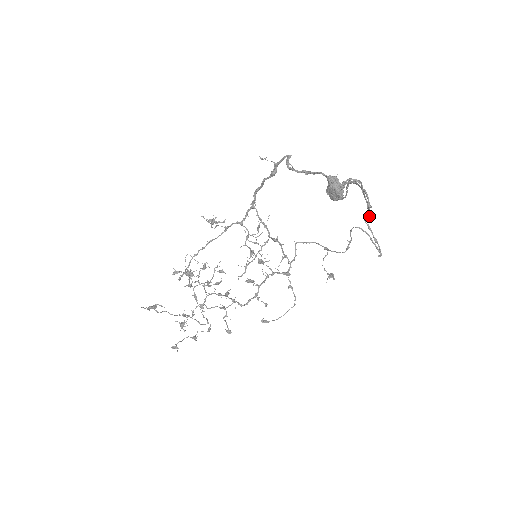
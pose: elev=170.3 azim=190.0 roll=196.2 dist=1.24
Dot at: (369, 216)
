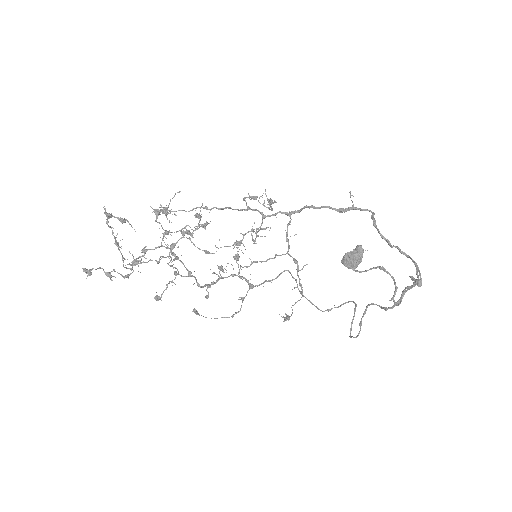
Dot at: (386, 308)
